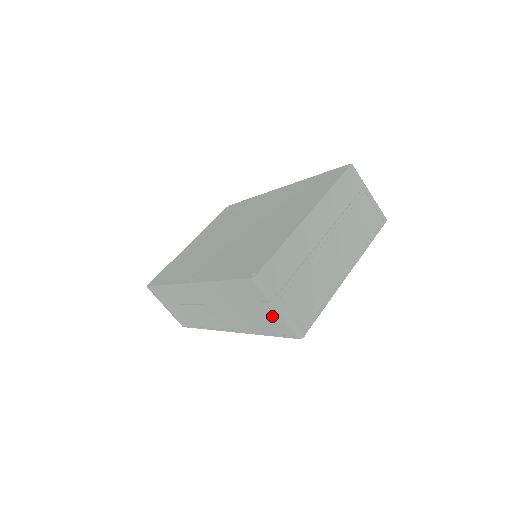
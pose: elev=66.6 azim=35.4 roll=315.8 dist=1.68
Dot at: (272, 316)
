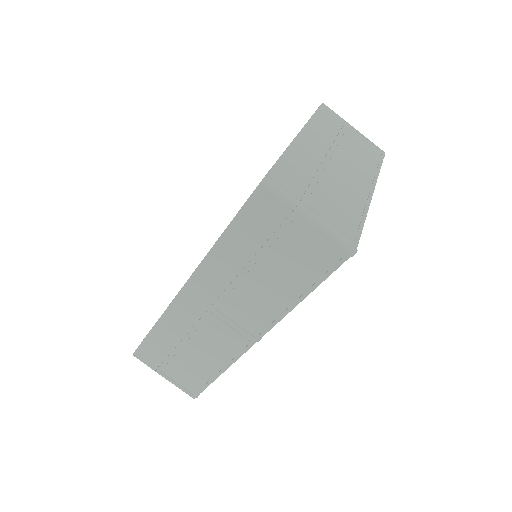
Dot at: (304, 240)
